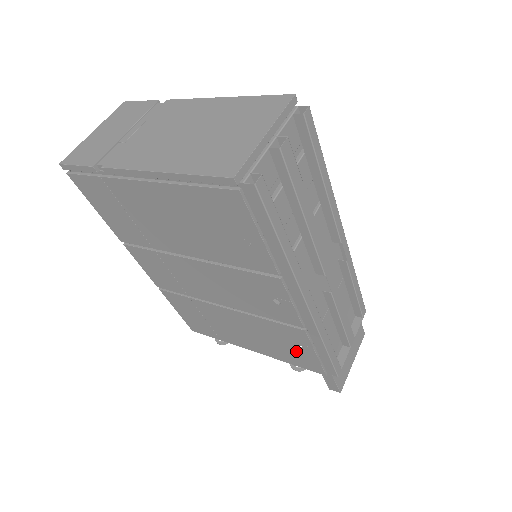
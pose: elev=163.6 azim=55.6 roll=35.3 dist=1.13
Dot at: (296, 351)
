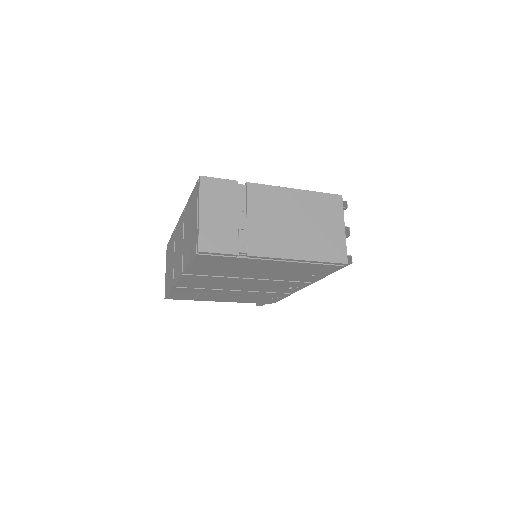
Dot at: (265, 299)
